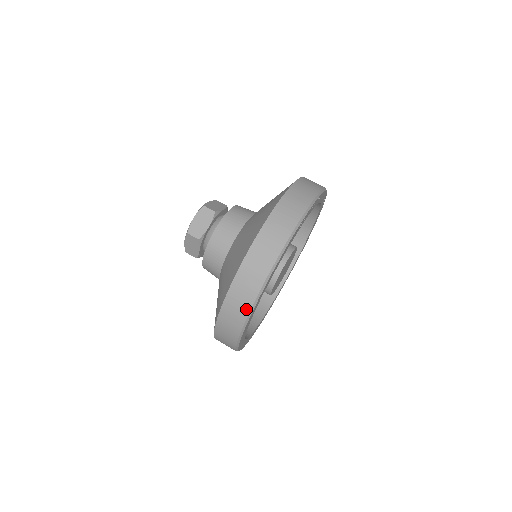
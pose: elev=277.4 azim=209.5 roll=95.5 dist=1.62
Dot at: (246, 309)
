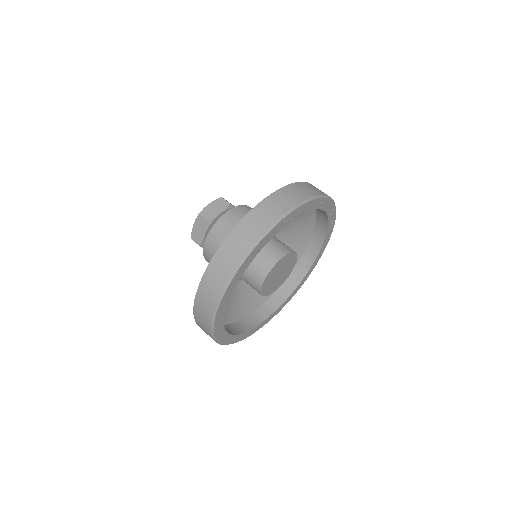
Dot at: (235, 262)
